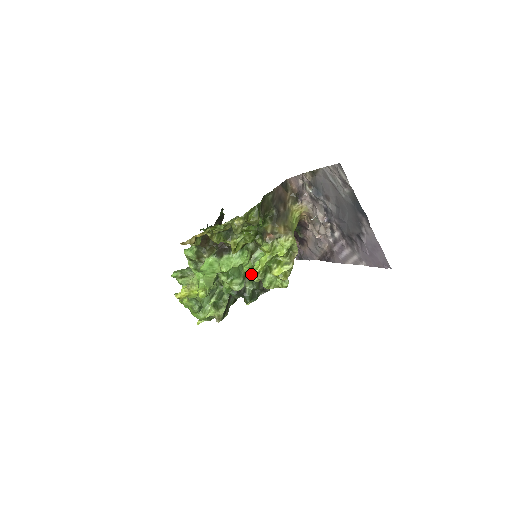
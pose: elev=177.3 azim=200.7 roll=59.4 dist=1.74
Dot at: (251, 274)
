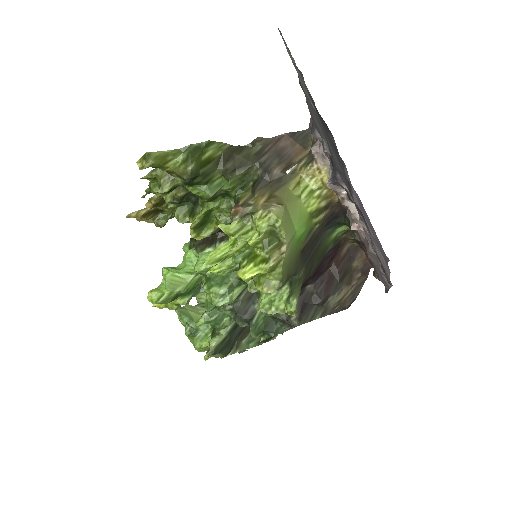
Dot at: occluded
